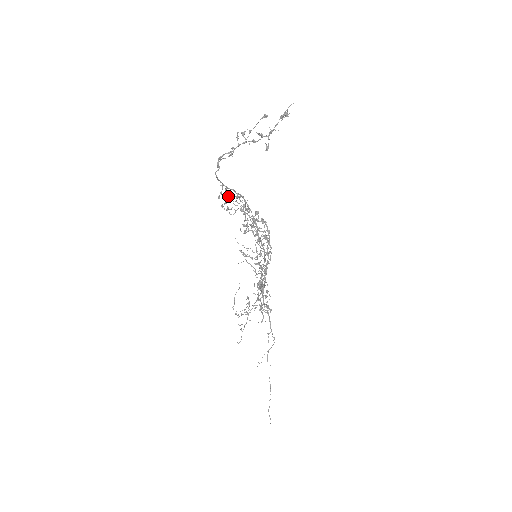
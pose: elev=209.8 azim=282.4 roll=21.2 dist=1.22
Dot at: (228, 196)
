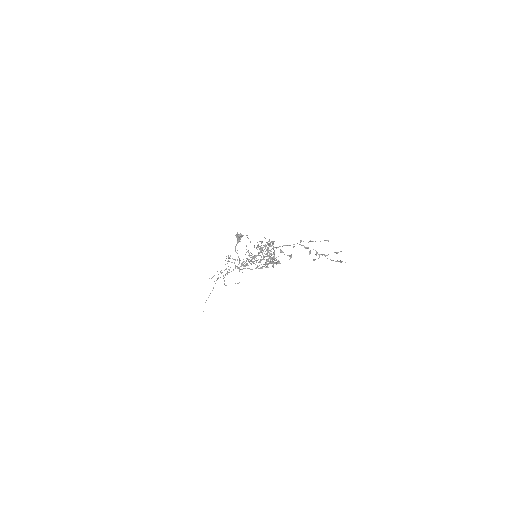
Dot at: (267, 249)
